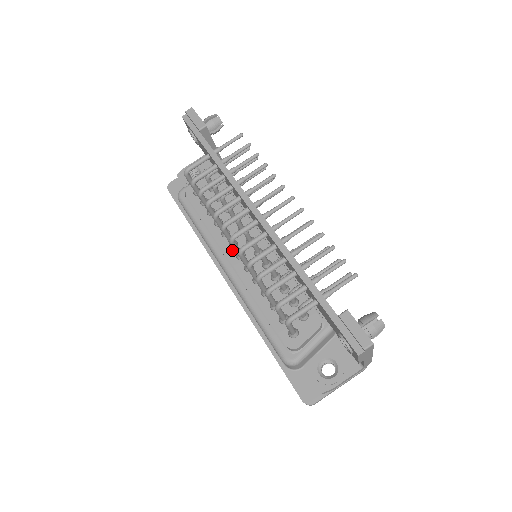
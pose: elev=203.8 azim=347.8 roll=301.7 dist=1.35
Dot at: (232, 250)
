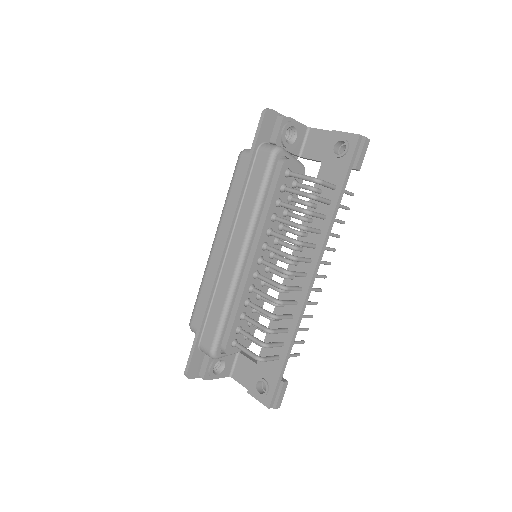
Dot at: (261, 251)
